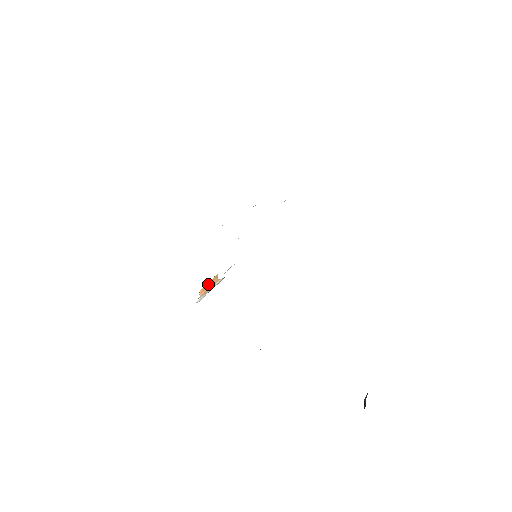
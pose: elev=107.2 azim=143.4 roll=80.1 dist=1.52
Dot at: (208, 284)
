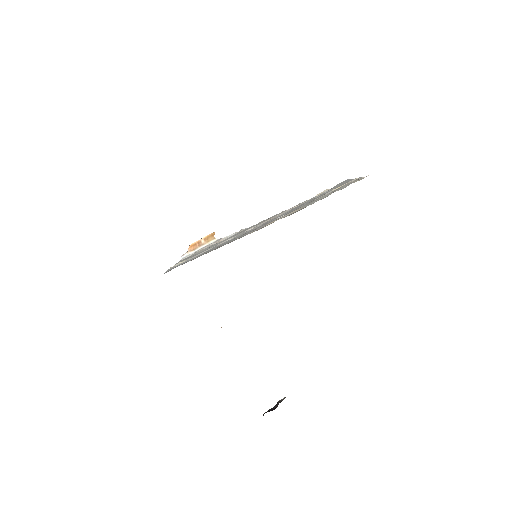
Dot at: (201, 240)
